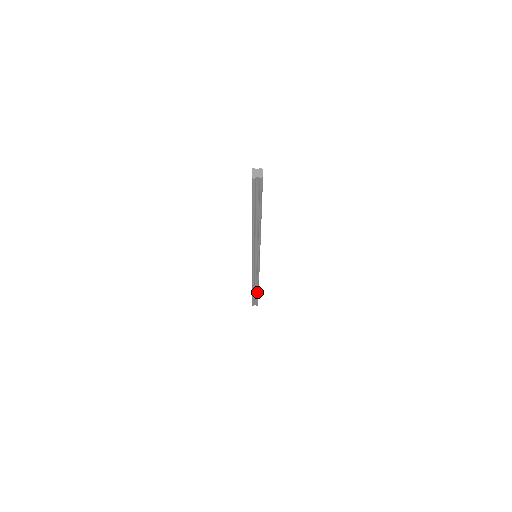
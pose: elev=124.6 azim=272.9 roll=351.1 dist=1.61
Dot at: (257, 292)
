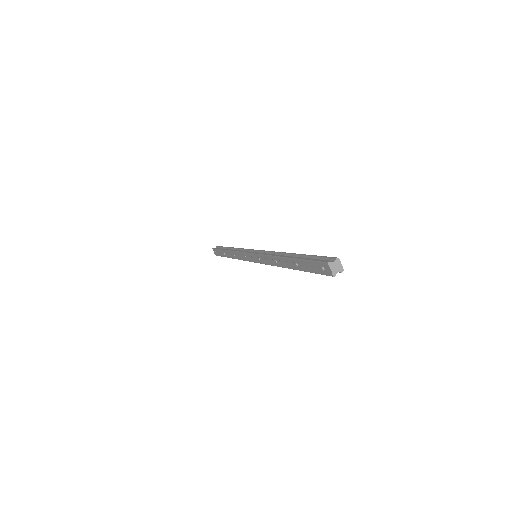
Dot at: occluded
